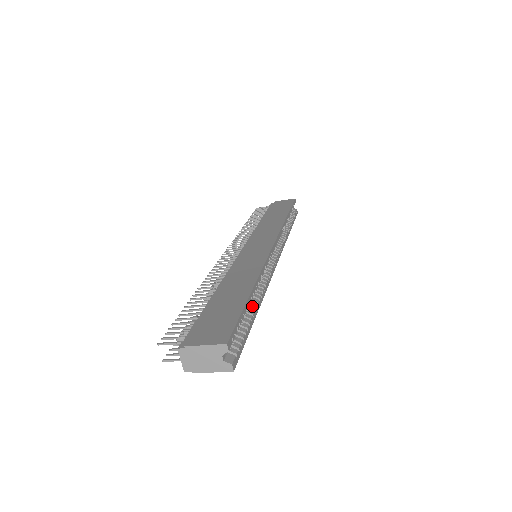
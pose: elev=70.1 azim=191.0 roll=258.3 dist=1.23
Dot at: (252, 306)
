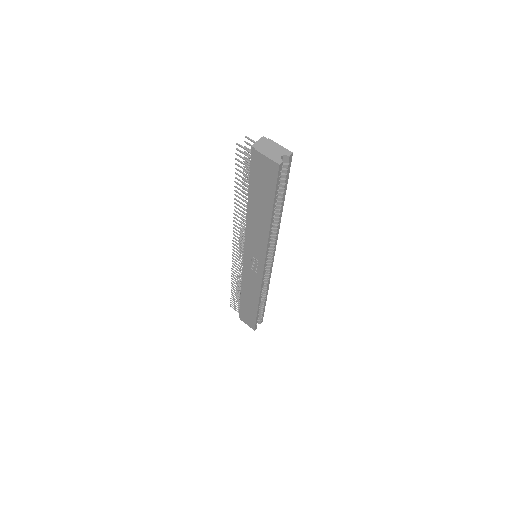
Dot at: (274, 212)
